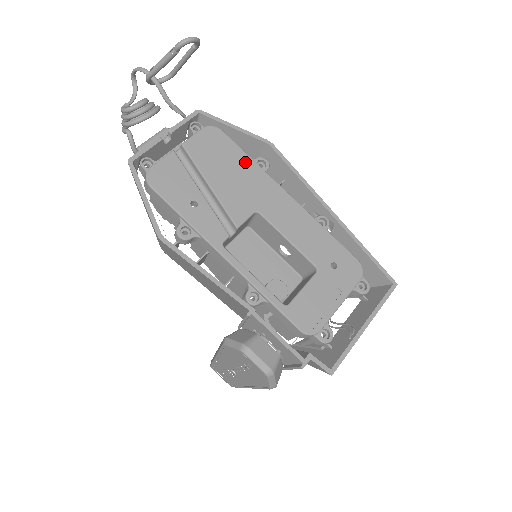
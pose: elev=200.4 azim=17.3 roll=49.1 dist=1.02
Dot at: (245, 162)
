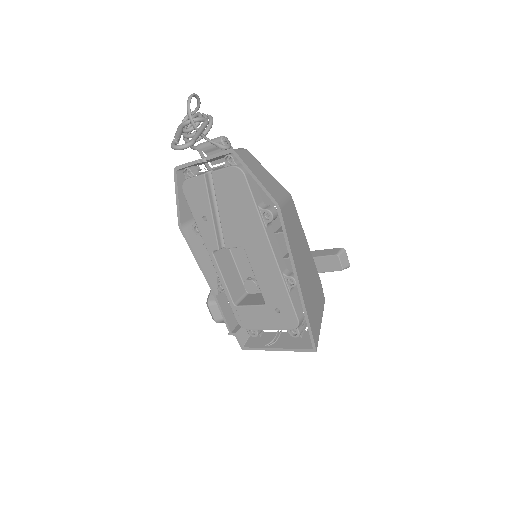
Dot at: (251, 210)
